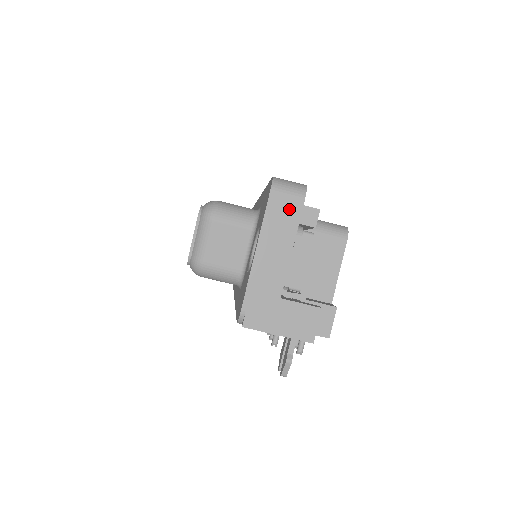
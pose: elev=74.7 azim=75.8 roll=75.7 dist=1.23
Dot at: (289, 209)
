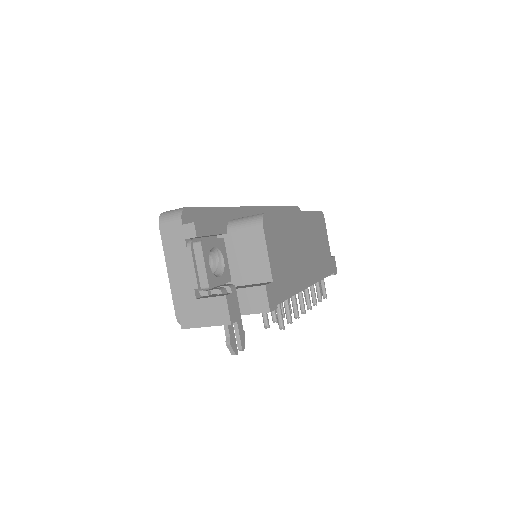
Dot at: (175, 232)
